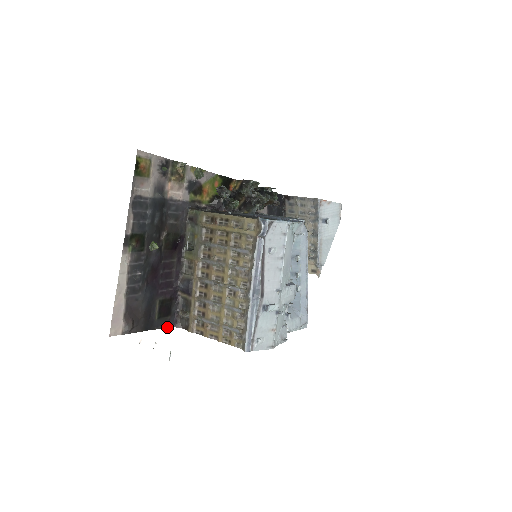
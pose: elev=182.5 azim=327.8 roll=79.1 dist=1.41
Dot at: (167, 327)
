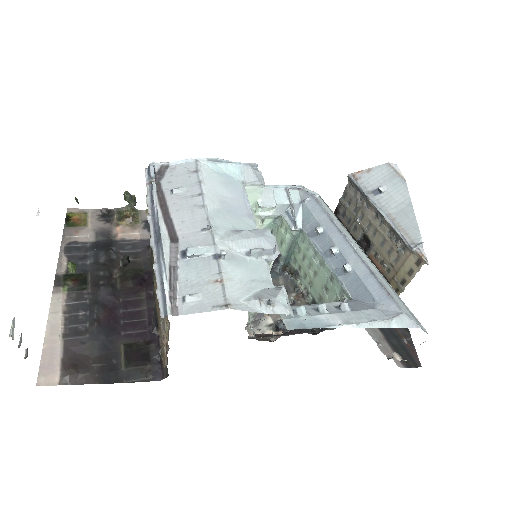
Dot at: (148, 381)
